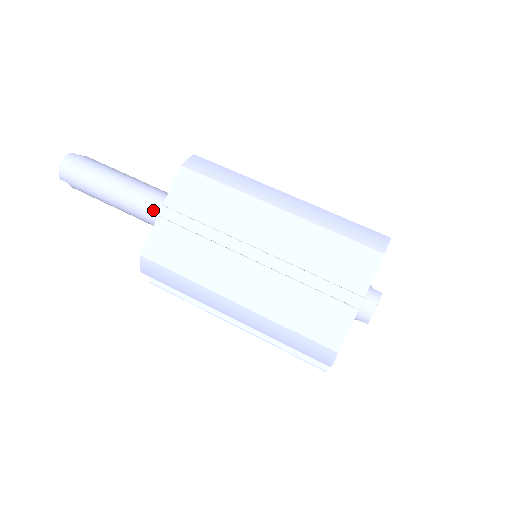
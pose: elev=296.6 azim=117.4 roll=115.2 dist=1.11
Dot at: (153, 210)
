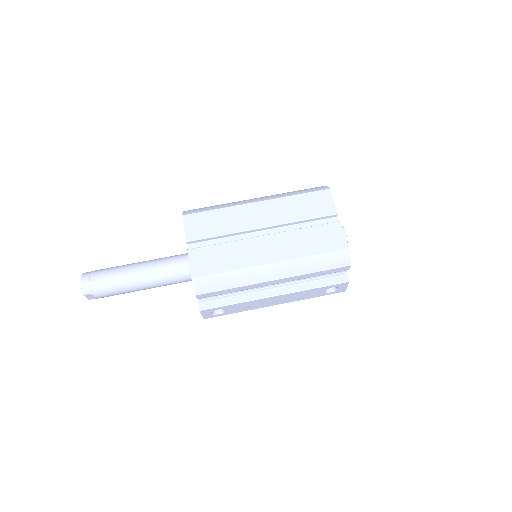
Dot at: (172, 266)
